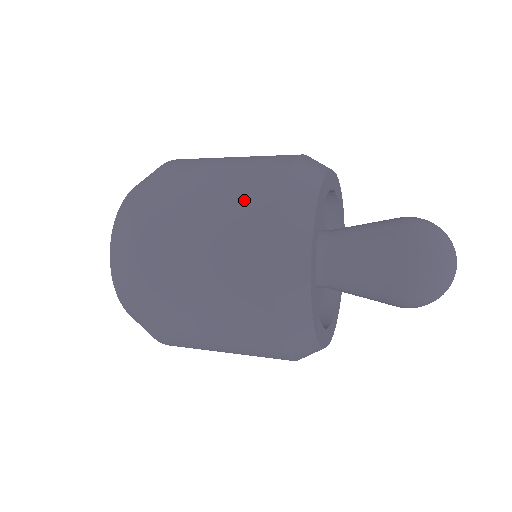
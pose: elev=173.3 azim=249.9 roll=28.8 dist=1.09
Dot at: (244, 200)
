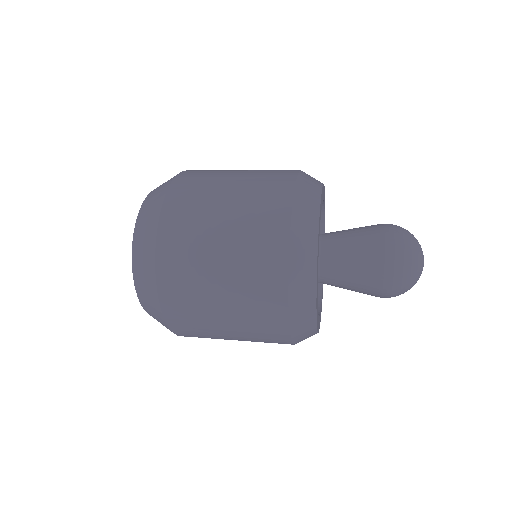
Dot at: (261, 205)
